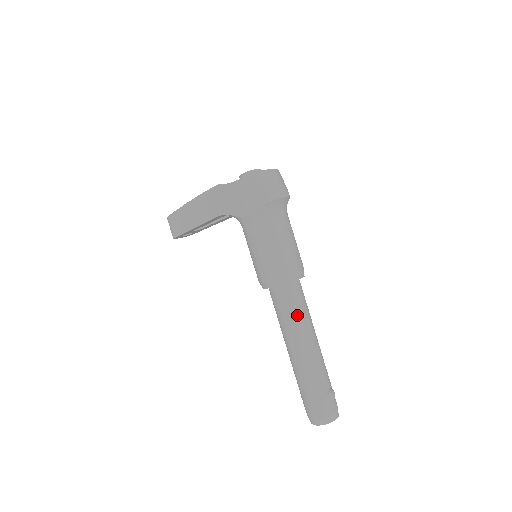
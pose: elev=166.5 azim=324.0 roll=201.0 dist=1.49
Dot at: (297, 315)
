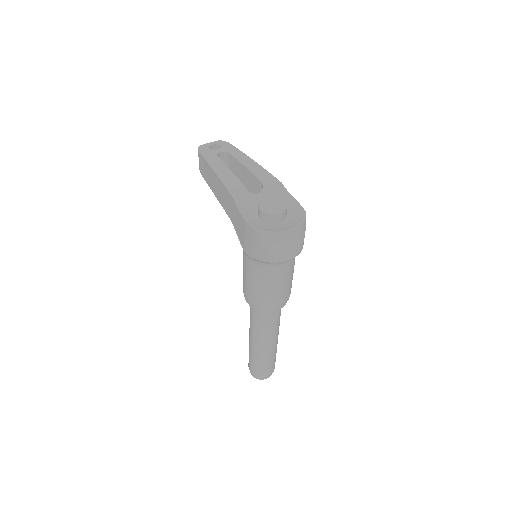
Dot at: (262, 327)
